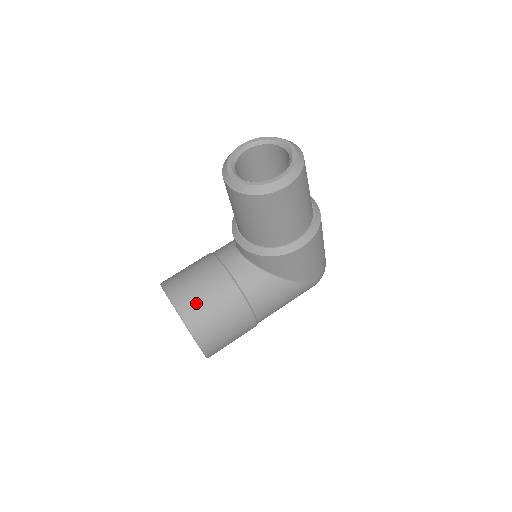
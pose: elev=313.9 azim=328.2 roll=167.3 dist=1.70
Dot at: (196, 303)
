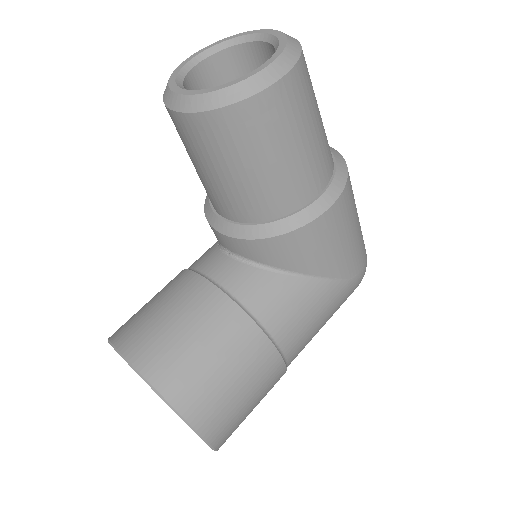
Dot at: (171, 351)
